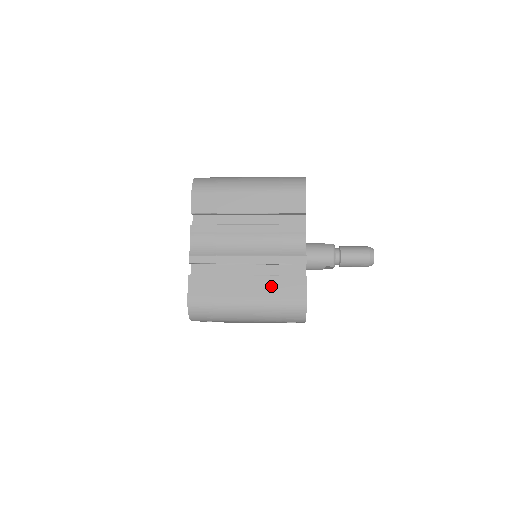
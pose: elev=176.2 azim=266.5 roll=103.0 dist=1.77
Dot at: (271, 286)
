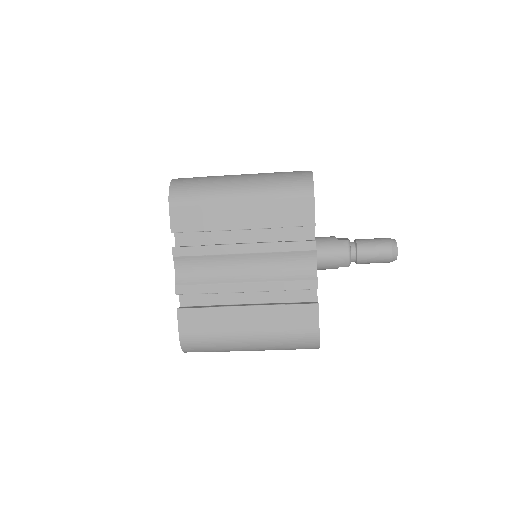
Dot at: (276, 317)
